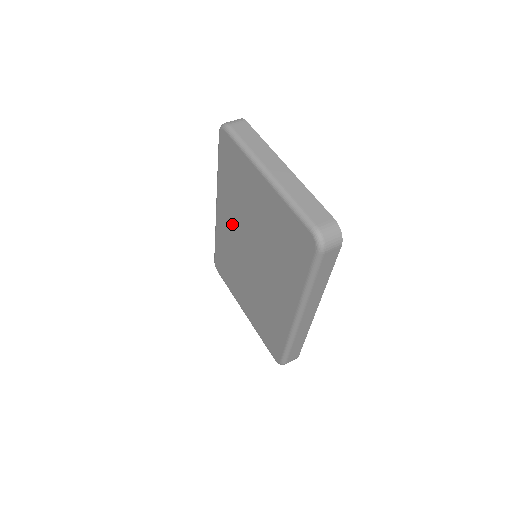
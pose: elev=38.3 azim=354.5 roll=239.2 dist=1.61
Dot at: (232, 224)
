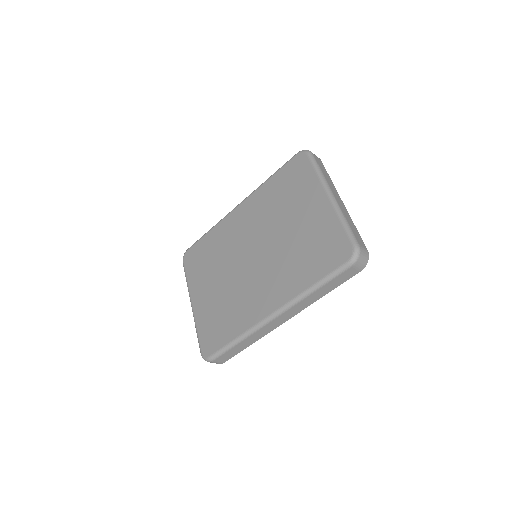
Dot at: (249, 223)
